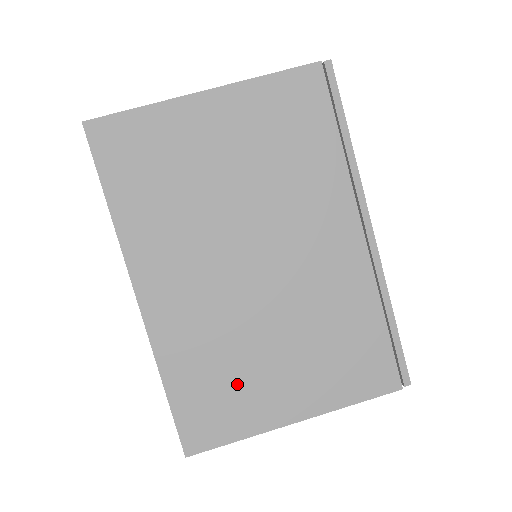
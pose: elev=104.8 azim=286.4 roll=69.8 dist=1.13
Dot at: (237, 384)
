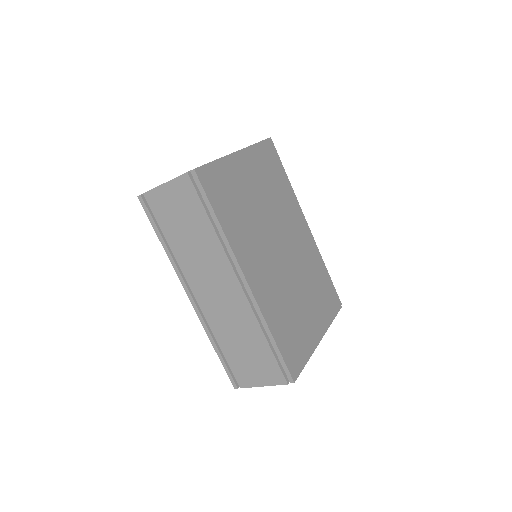
Dot at: (297, 325)
